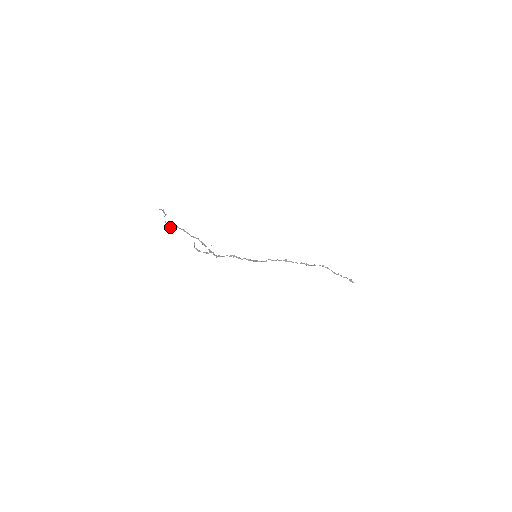
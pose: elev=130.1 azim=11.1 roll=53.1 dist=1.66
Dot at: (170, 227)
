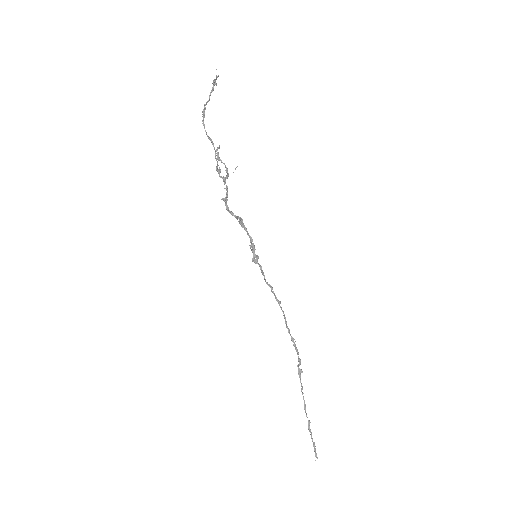
Dot at: (205, 104)
